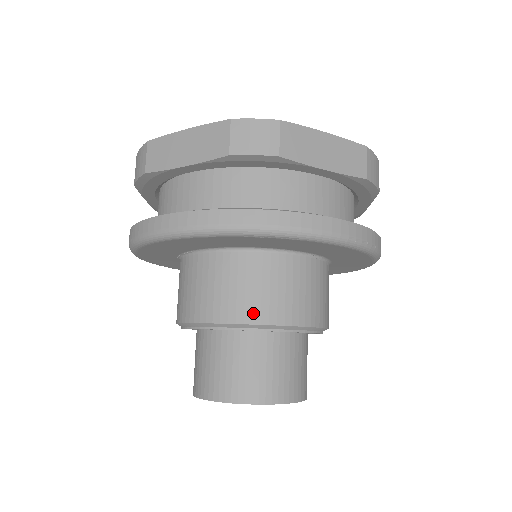
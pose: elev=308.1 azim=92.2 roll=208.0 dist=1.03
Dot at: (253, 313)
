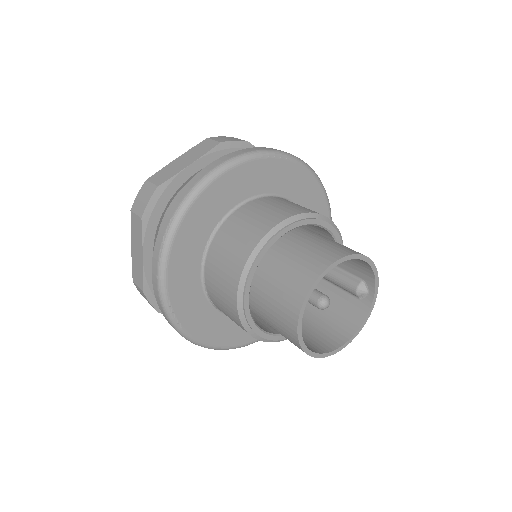
Dot at: (299, 210)
